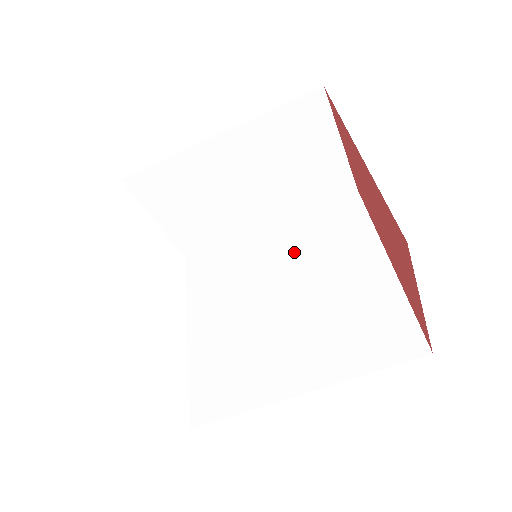
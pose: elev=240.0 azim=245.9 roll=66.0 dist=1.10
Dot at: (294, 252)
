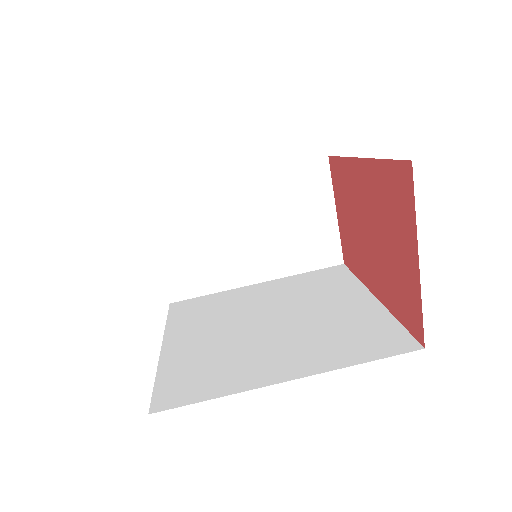
Dot at: (283, 296)
